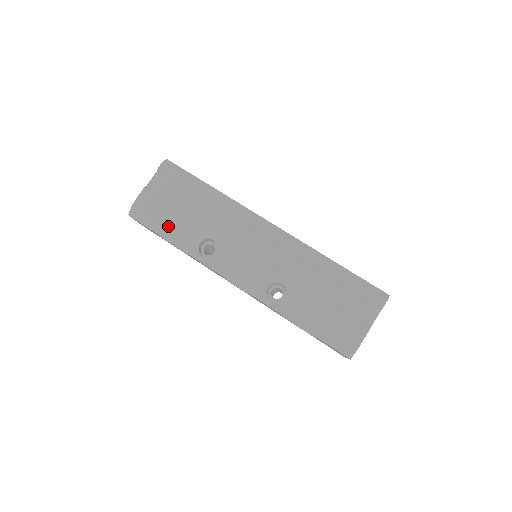
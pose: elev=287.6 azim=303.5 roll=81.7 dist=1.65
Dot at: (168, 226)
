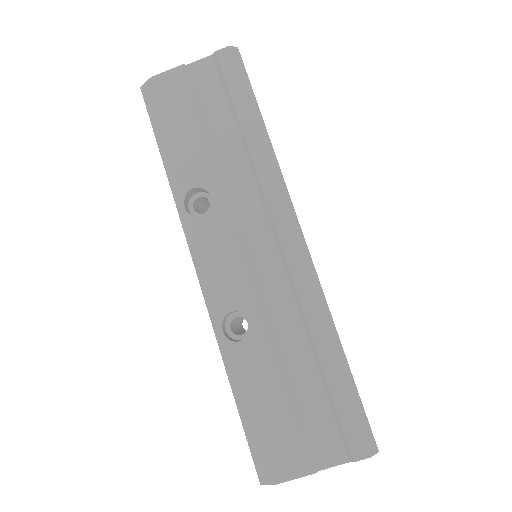
Dot at: (172, 137)
